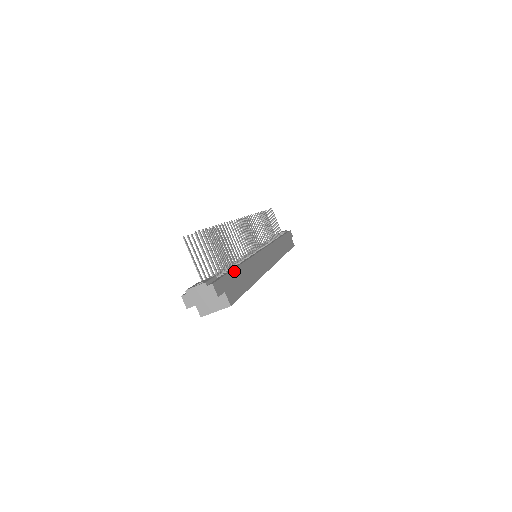
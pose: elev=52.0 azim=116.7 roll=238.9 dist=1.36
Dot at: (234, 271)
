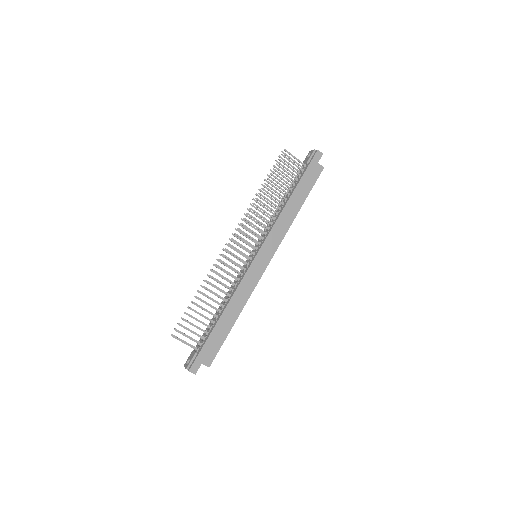
Dot at: (211, 335)
